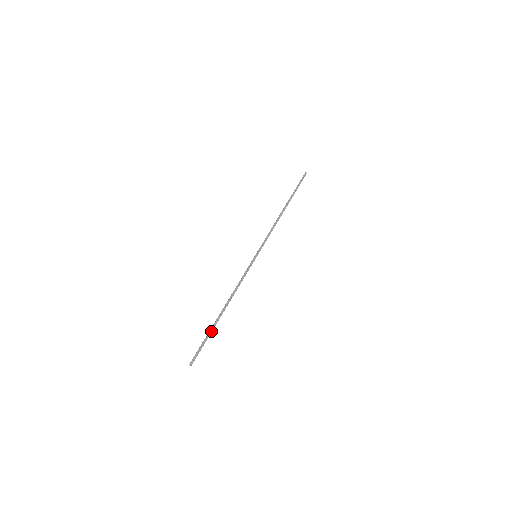
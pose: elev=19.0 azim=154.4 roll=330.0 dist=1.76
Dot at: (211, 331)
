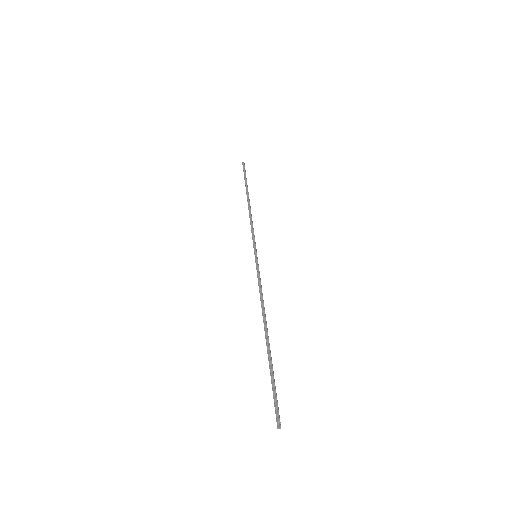
Dot at: (272, 366)
